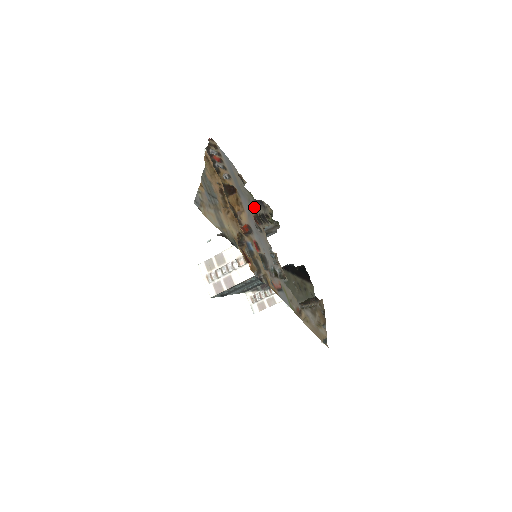
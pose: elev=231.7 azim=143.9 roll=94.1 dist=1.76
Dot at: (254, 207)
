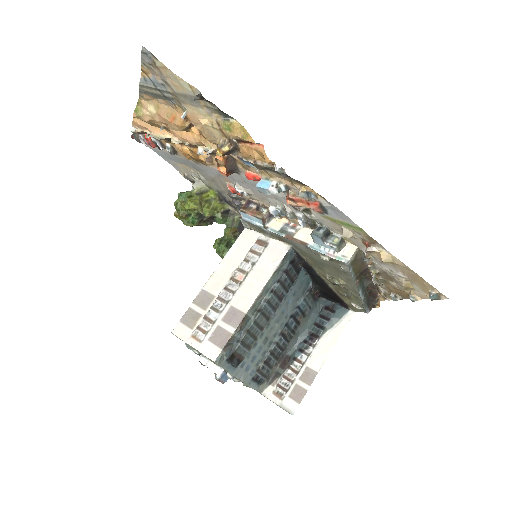
Dot at: (223, 188)
